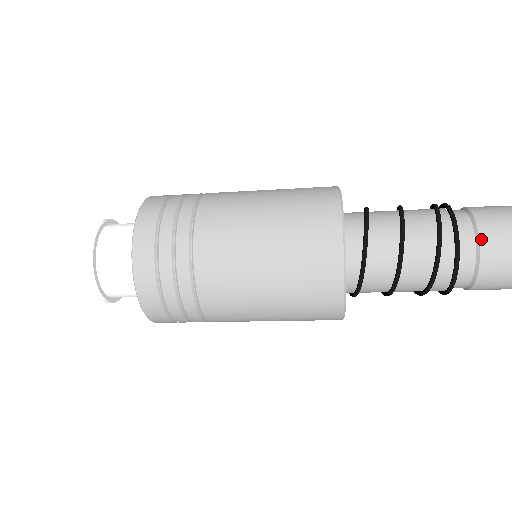
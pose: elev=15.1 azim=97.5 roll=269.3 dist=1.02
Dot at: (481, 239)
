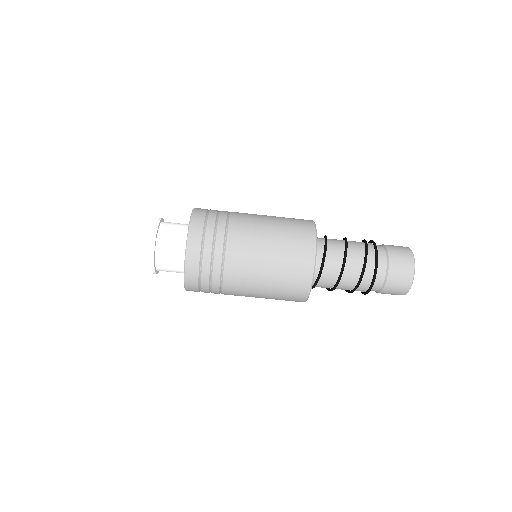
Dot at: (388, 250)
